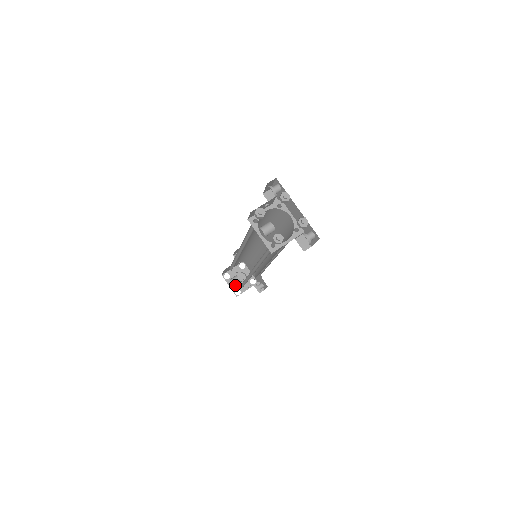
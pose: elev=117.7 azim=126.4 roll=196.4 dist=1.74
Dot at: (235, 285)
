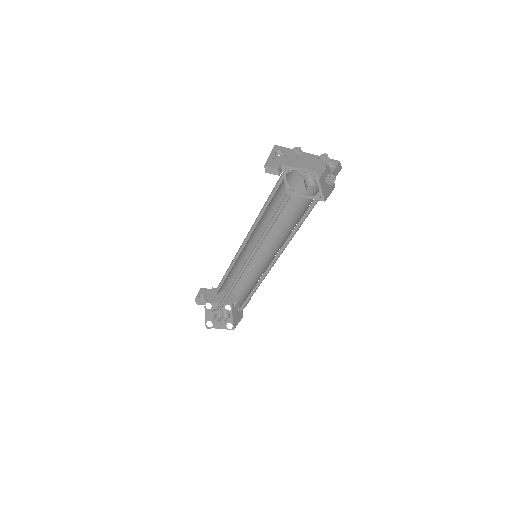
Dot at: (222, 324)
